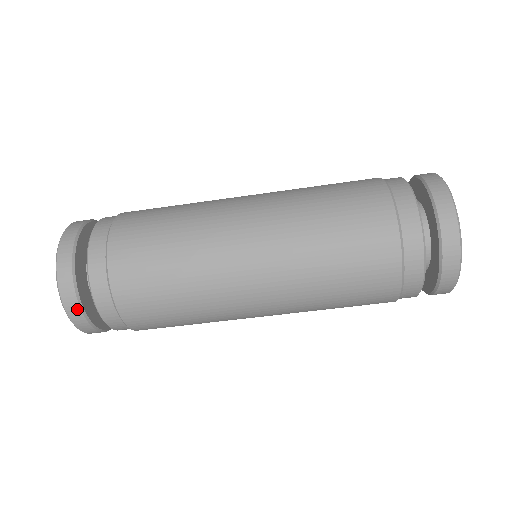
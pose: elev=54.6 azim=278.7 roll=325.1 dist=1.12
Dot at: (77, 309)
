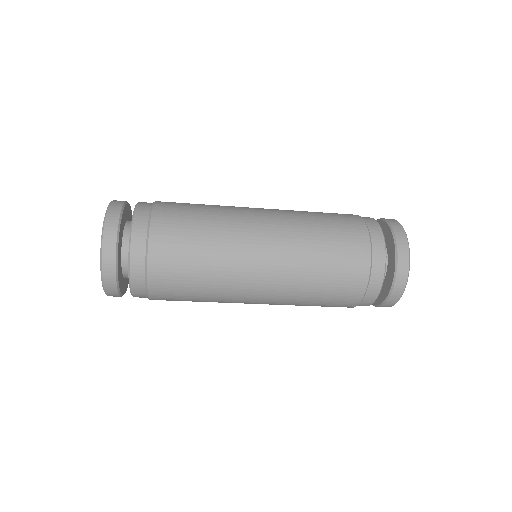
Dot at: occluded
